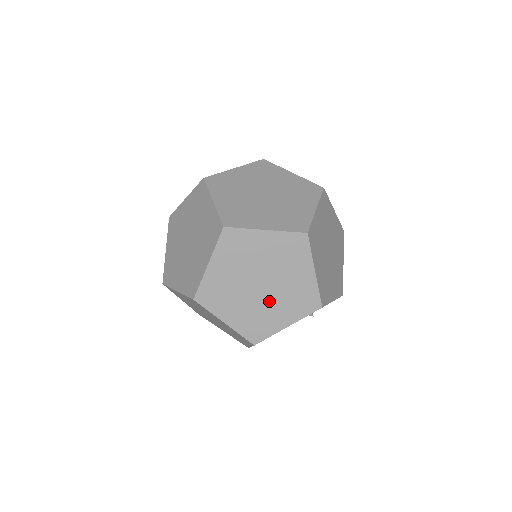
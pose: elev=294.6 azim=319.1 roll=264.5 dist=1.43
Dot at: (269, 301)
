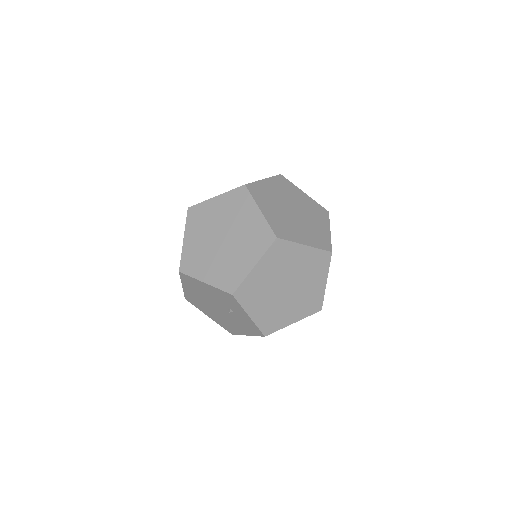
Dot at: (215, 254)
